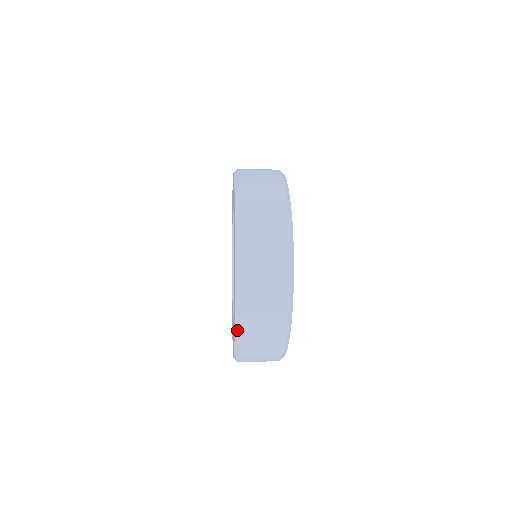
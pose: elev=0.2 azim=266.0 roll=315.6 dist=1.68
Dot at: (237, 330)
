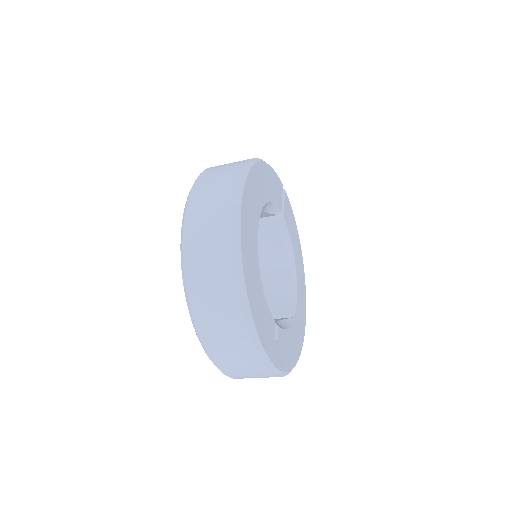
Dot at: occluded
